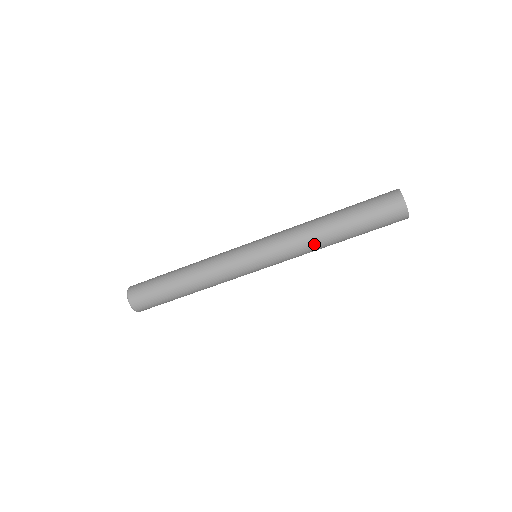
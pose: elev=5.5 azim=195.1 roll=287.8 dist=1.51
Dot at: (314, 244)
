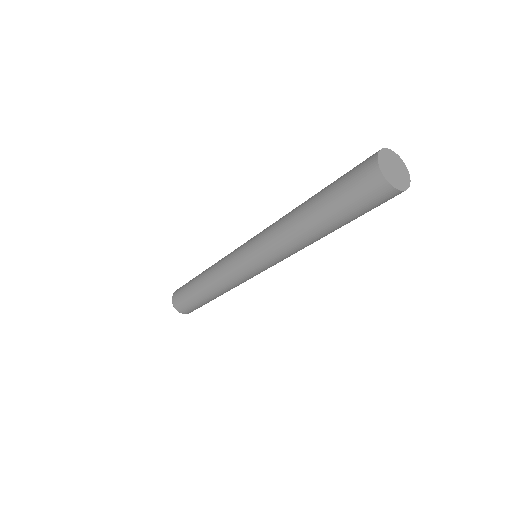
Dot at: (289, 236)
